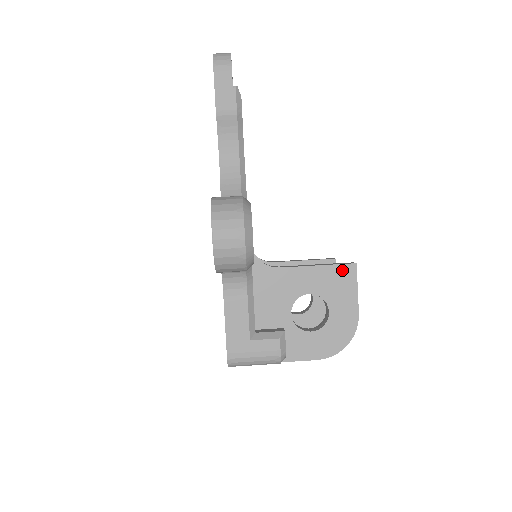
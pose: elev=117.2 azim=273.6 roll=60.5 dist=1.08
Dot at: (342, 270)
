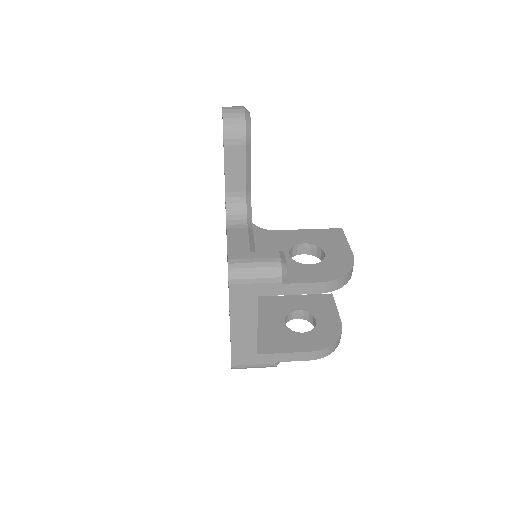
Dot at: (330, 231)
